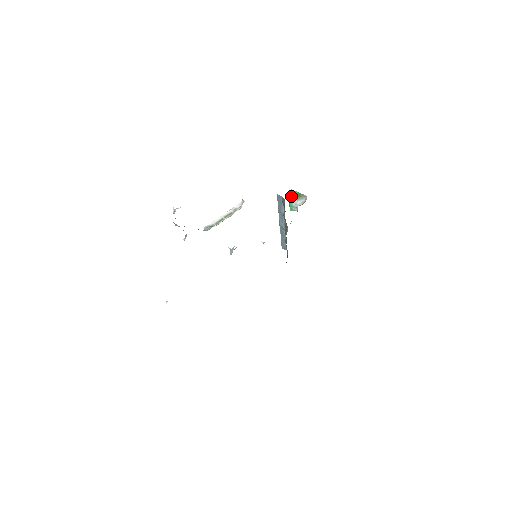
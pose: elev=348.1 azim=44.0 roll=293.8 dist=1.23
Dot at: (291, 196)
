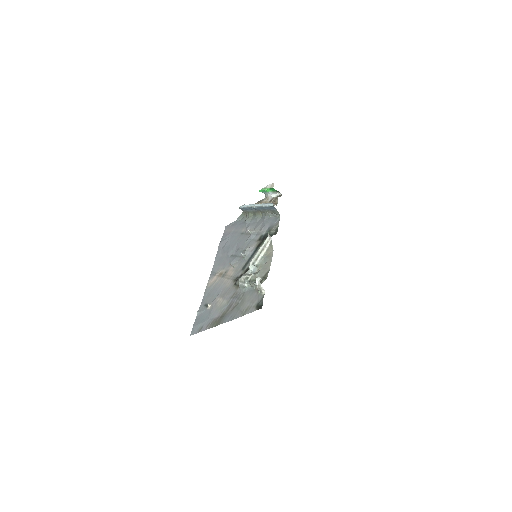
Dot at: (268, 188)
